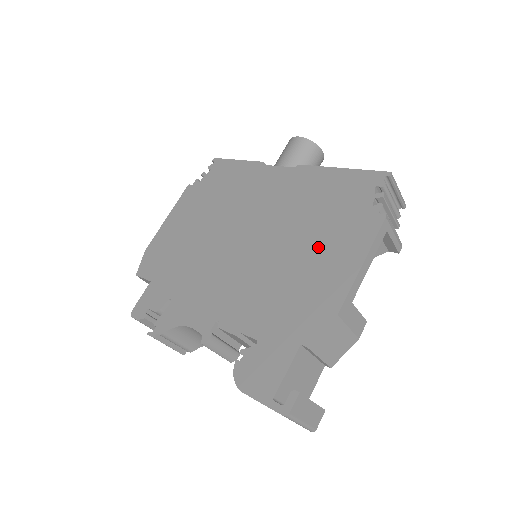
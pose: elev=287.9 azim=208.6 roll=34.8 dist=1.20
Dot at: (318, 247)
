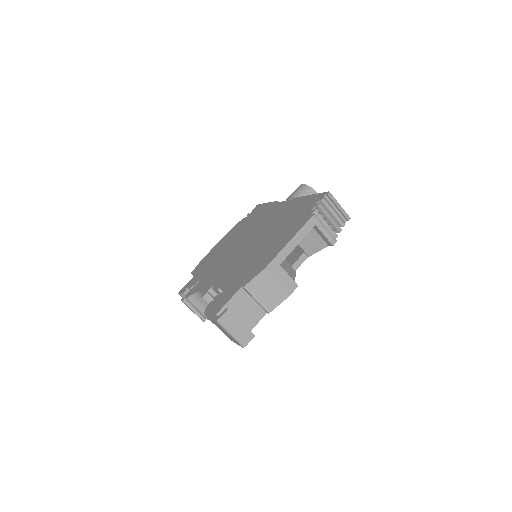
Dot at: (276, 238)
